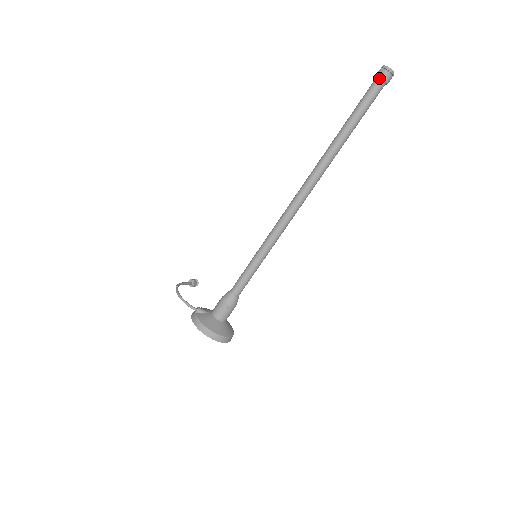
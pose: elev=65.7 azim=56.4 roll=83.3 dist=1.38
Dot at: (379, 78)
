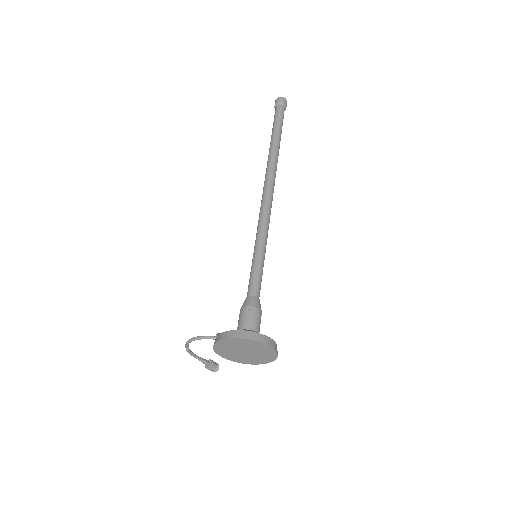
Dot at: (277, 104)
